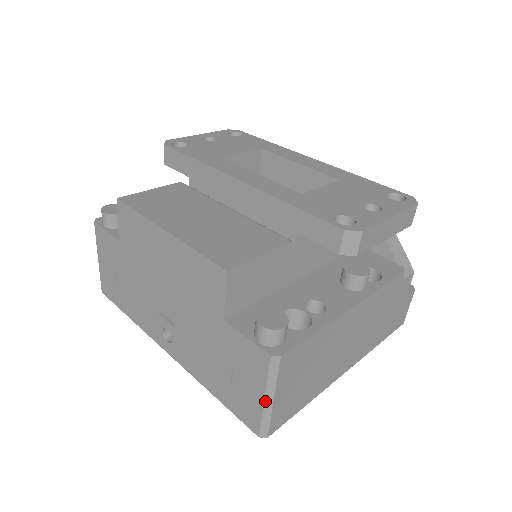
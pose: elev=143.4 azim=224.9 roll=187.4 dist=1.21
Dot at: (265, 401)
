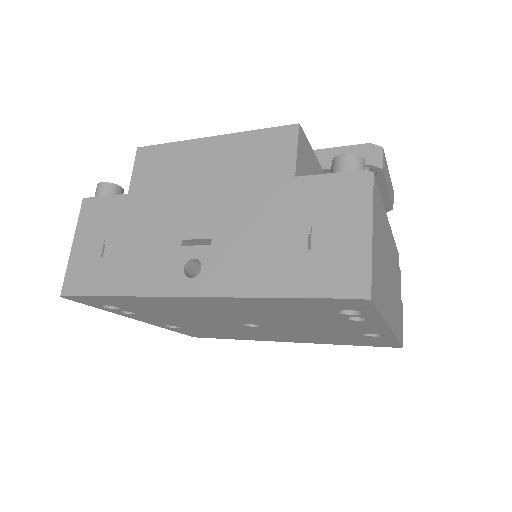
Dot at: (364, 234)
